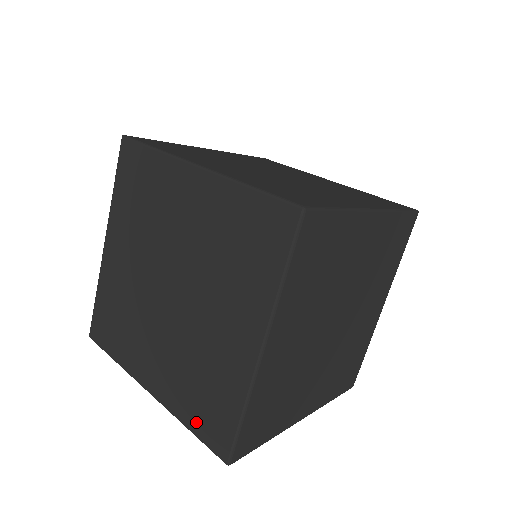
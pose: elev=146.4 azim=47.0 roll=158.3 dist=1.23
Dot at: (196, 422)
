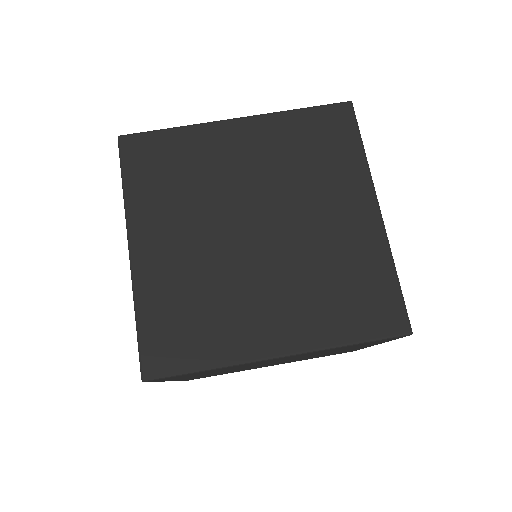
Dot at: occluded
